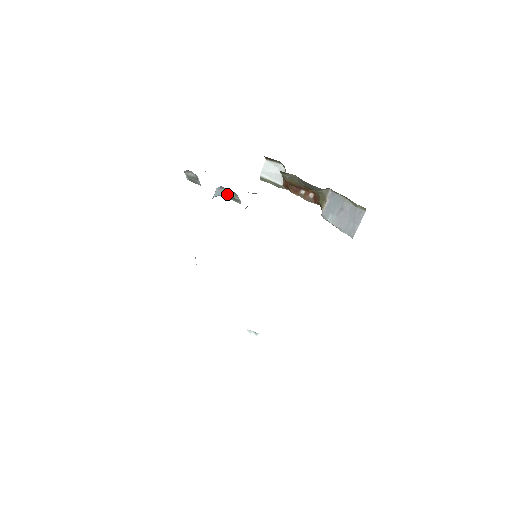
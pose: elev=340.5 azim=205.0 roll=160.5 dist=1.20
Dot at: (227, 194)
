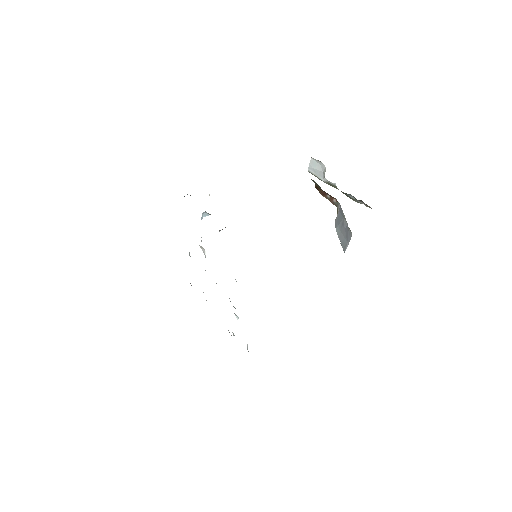
Dot at: occluded
